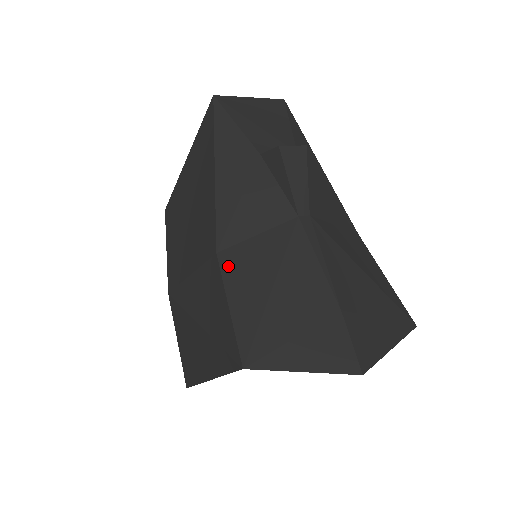
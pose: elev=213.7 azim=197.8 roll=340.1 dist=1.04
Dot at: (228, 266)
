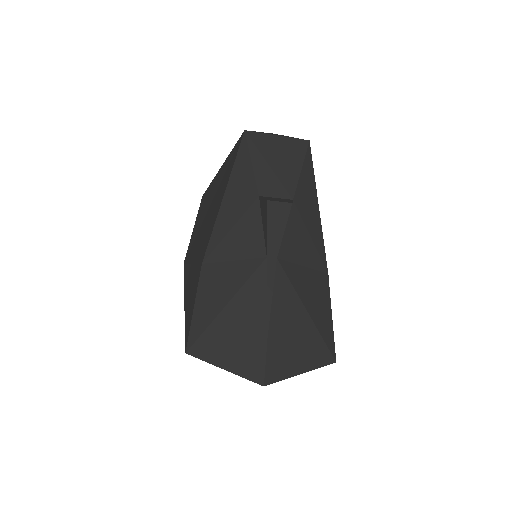
Dot at: (205, 277)
